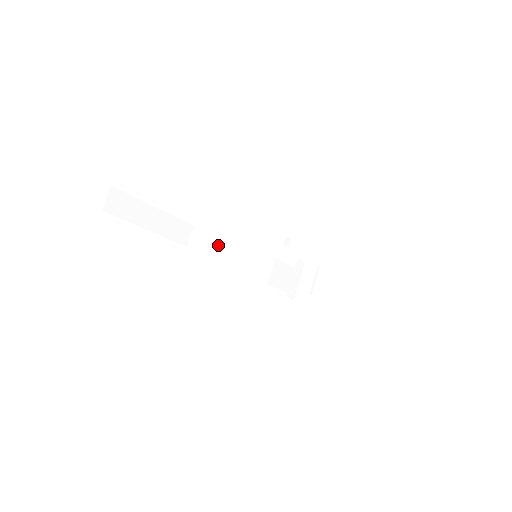
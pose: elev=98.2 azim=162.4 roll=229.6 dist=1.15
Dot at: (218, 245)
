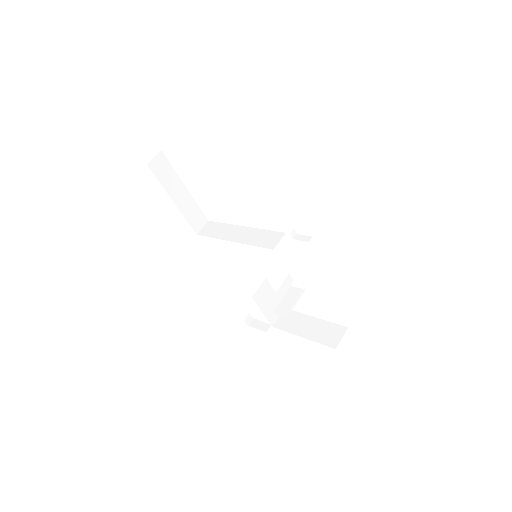
Dot at: (227, 235)
